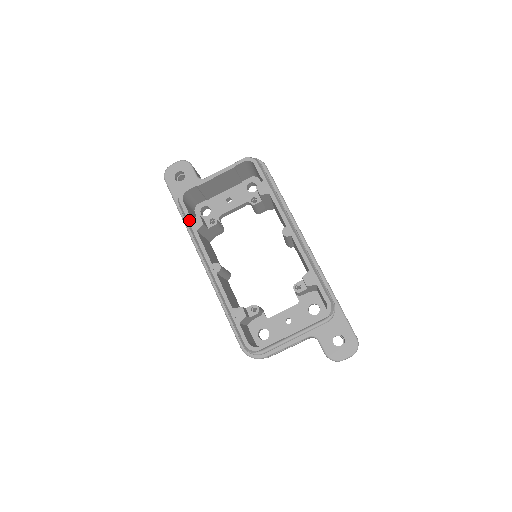
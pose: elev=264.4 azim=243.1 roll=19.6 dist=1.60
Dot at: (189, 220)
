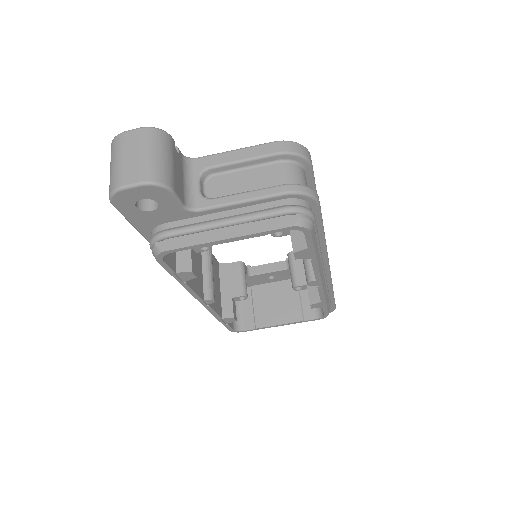
Dot at: (174, 276)
